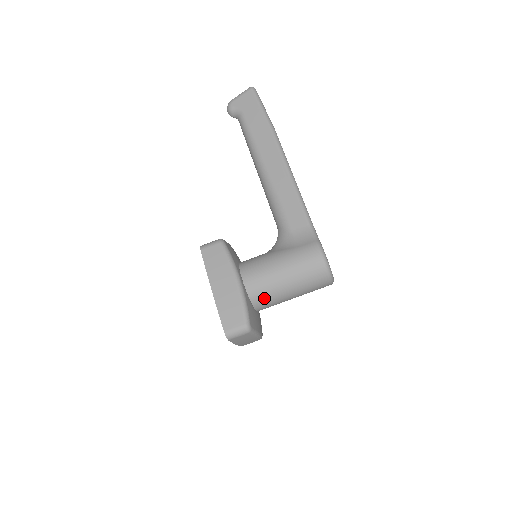
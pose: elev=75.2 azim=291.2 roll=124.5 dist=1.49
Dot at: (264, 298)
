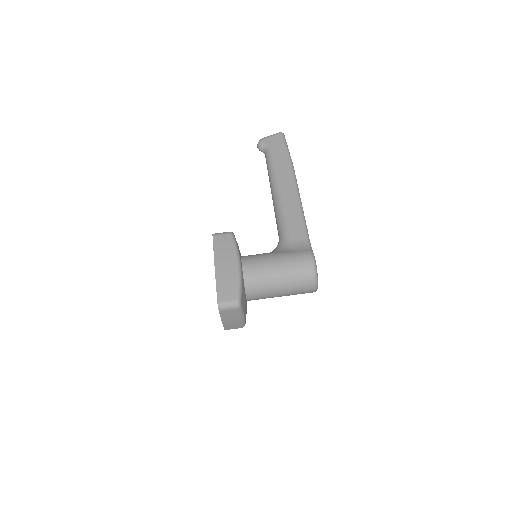
Dot at: (256, 286)
